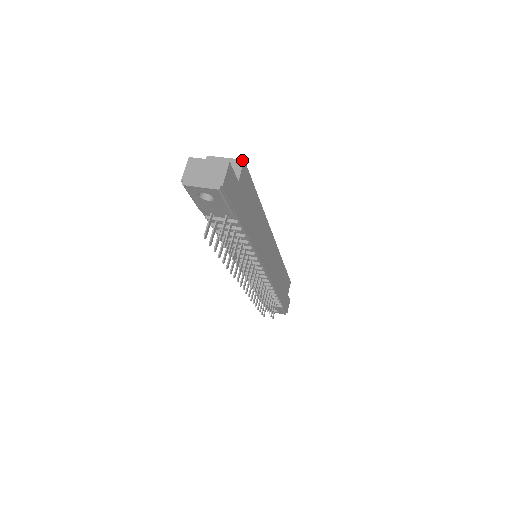
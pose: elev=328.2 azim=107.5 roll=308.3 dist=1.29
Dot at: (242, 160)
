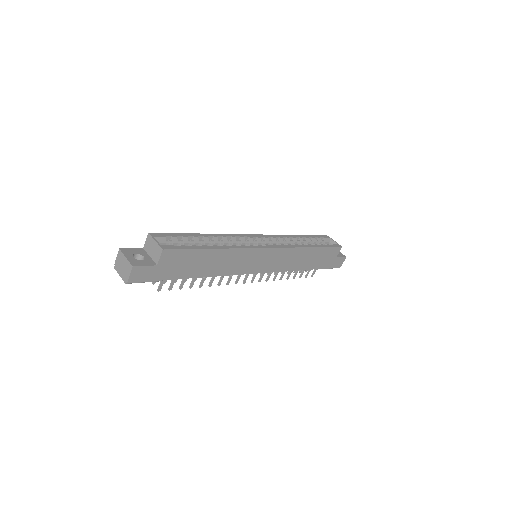
Dot at: (161, 249)
